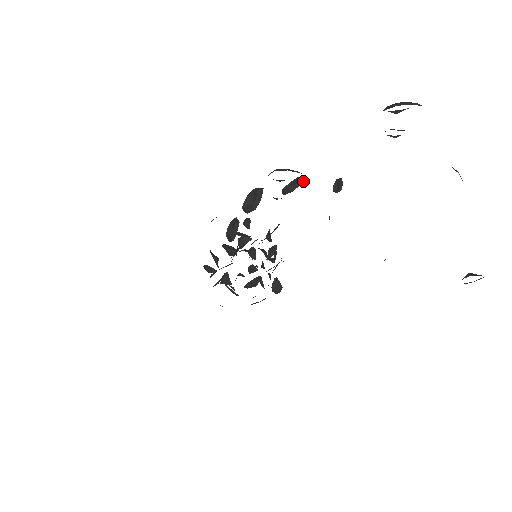
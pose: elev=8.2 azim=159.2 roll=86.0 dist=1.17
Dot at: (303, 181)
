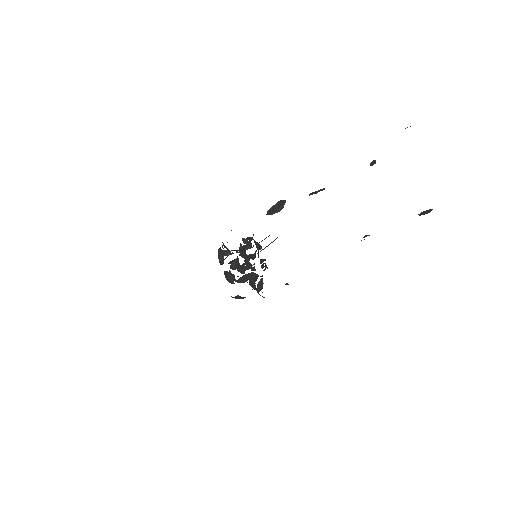
Dot at: occluded
